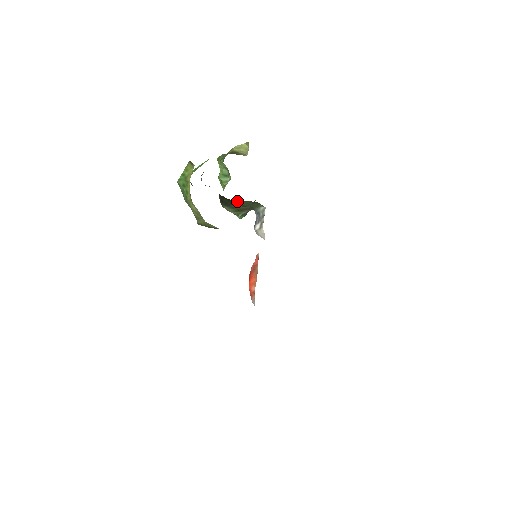
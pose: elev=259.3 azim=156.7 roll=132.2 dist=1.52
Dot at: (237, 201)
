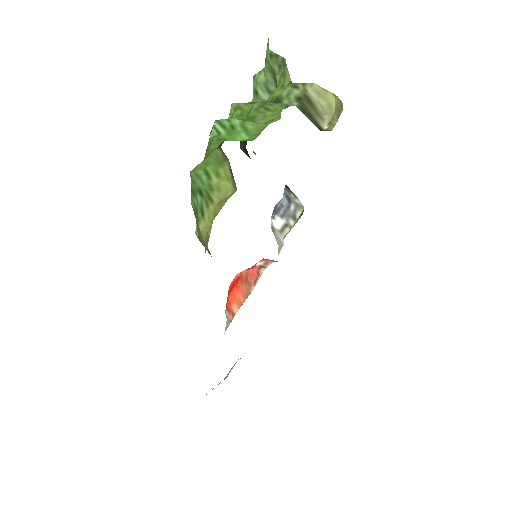
Dot at: occluded
